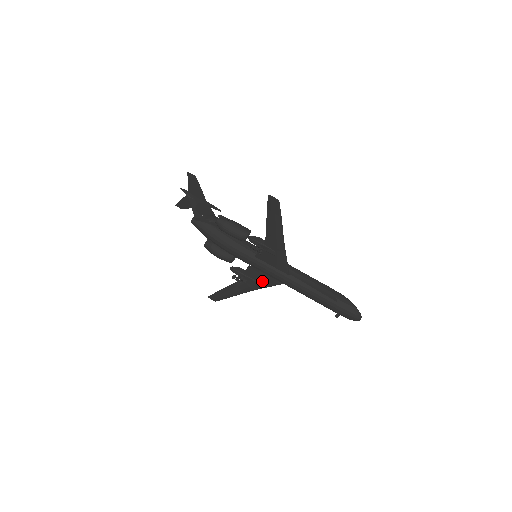
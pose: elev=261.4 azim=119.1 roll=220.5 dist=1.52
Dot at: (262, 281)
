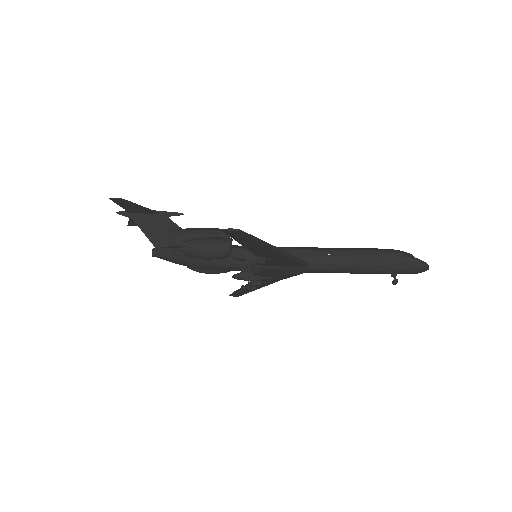
Dot at: (280, 276)
